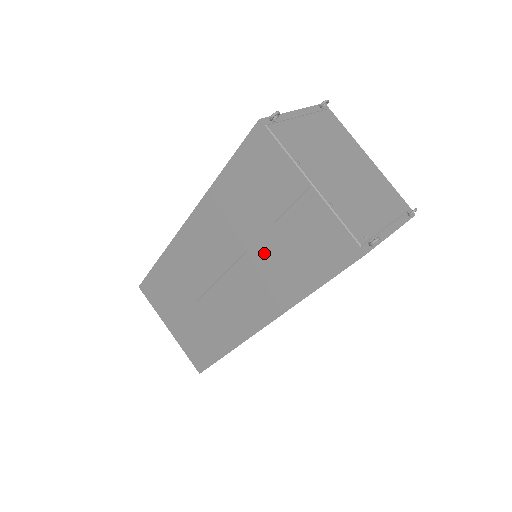
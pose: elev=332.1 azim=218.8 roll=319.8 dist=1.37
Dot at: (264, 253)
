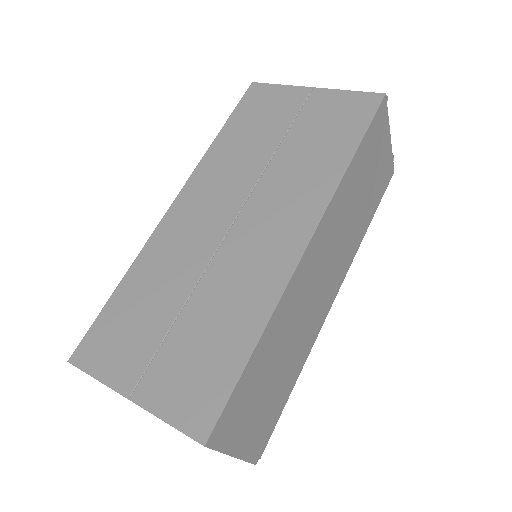
Dot at: (285, 161)
